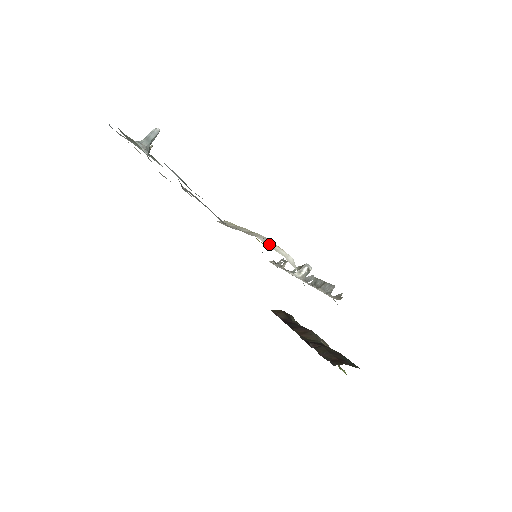
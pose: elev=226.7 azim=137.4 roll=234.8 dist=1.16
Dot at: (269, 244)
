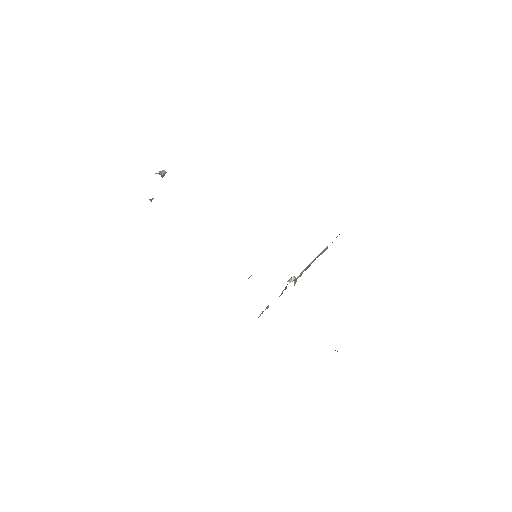
Dot at: occluded
